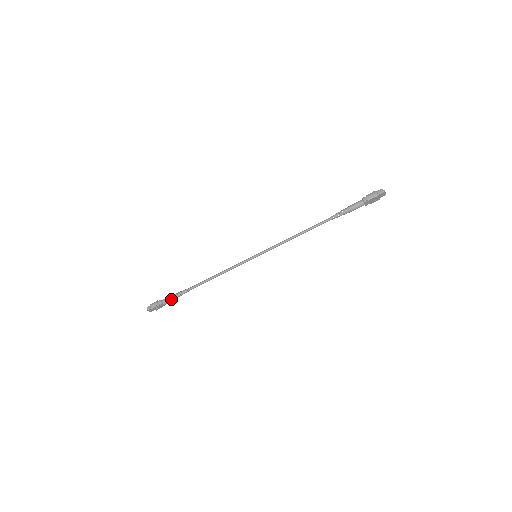
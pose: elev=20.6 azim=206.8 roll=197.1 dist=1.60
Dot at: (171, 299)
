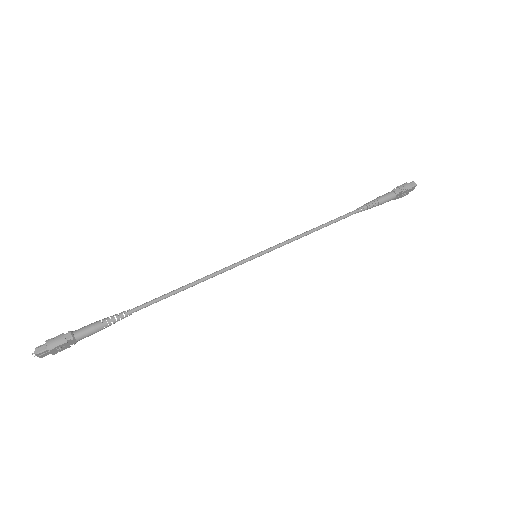
Dot at: (95, 329)
